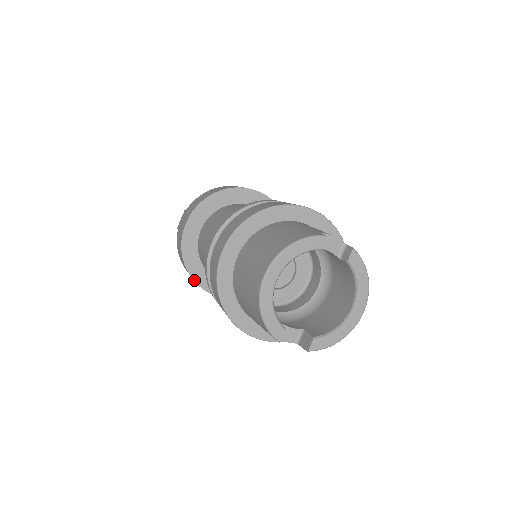
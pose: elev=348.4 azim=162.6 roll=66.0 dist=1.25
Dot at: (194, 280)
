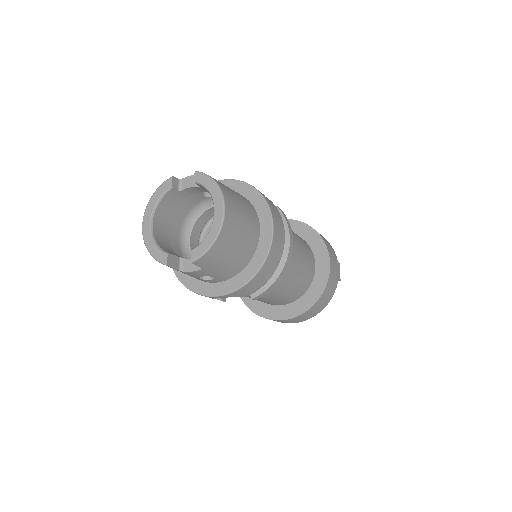
Dot at: (257, 314)
